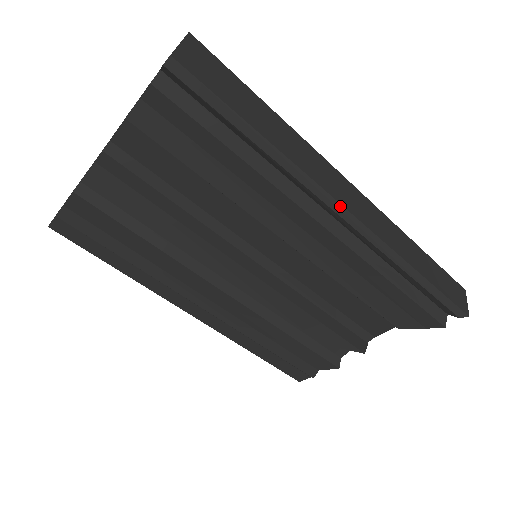
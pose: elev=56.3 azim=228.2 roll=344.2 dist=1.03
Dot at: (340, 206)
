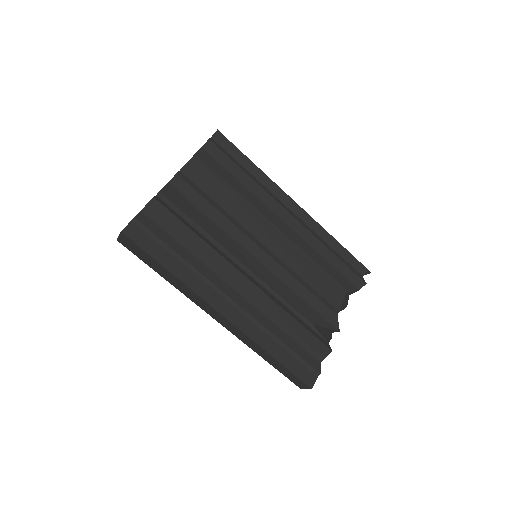
Dot at: (294, 202)
